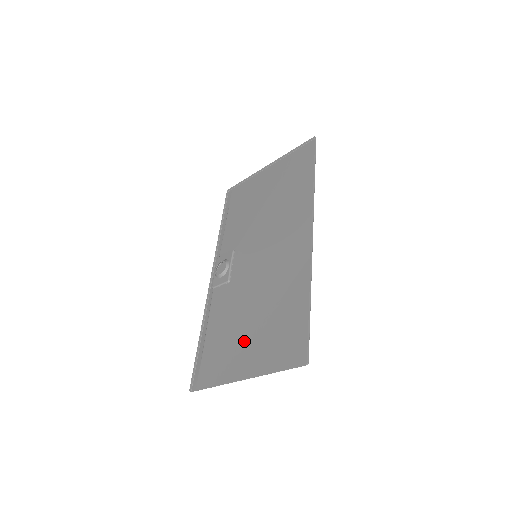
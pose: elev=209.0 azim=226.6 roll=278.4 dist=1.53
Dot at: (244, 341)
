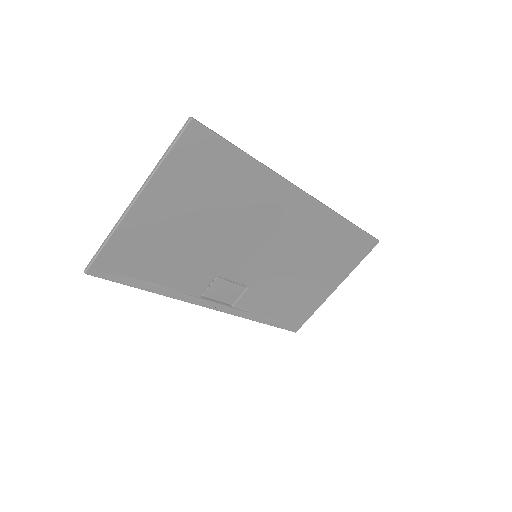
Dot at: (172, 222)
